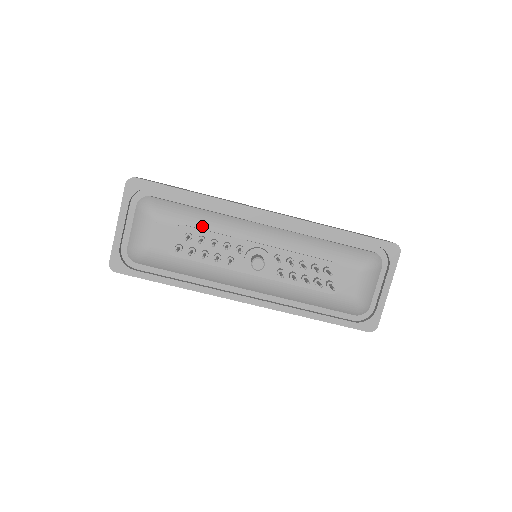
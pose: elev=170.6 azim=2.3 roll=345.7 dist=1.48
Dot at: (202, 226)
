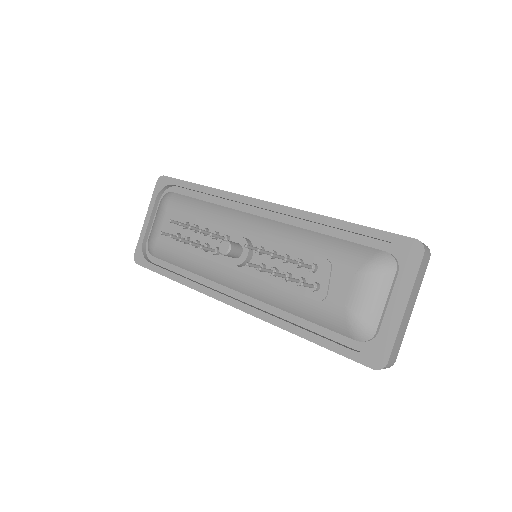
Dot at: (200, 216)
